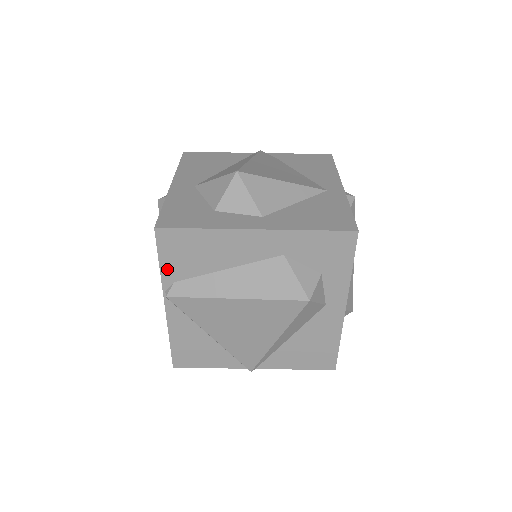
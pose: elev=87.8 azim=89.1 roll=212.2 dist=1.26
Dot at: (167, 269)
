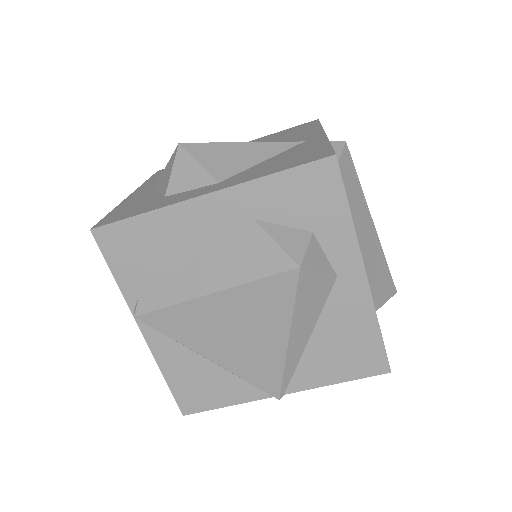
Dot at: (125, 281)
